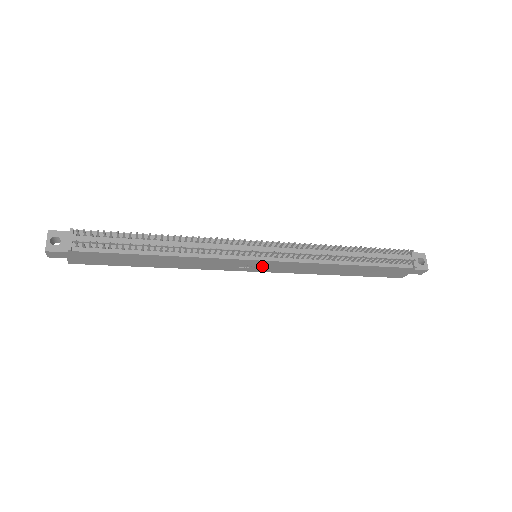
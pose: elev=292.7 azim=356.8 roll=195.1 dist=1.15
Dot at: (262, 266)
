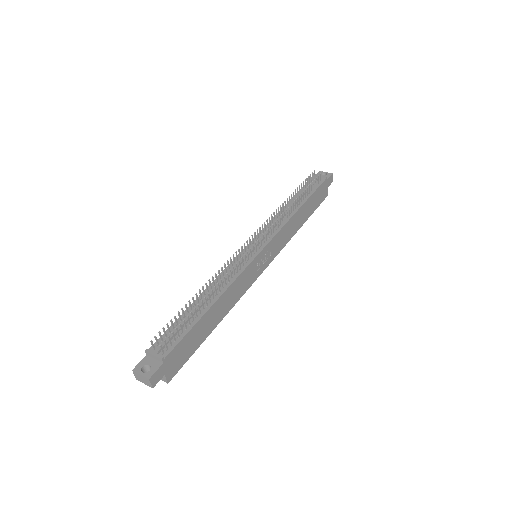
Dot at: (266, 256)
